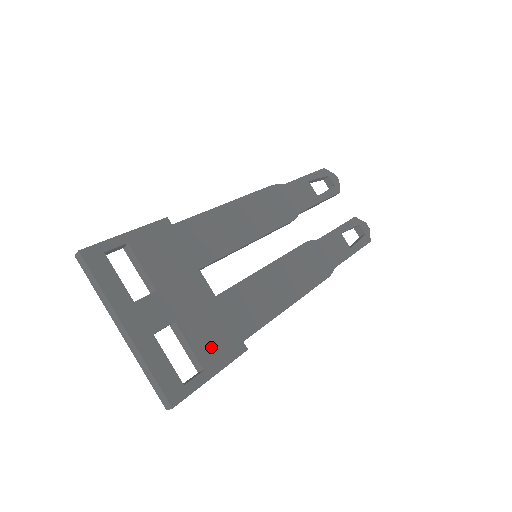
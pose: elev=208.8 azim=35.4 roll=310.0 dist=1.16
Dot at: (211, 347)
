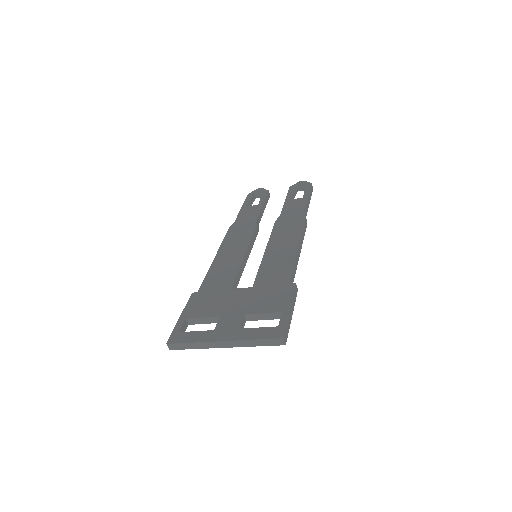
Dot at: (274, 302)
